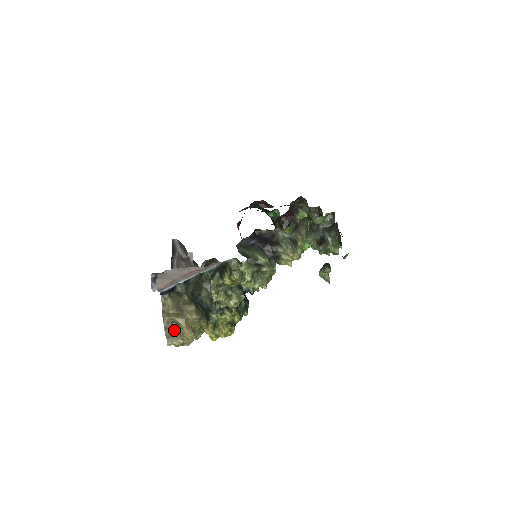
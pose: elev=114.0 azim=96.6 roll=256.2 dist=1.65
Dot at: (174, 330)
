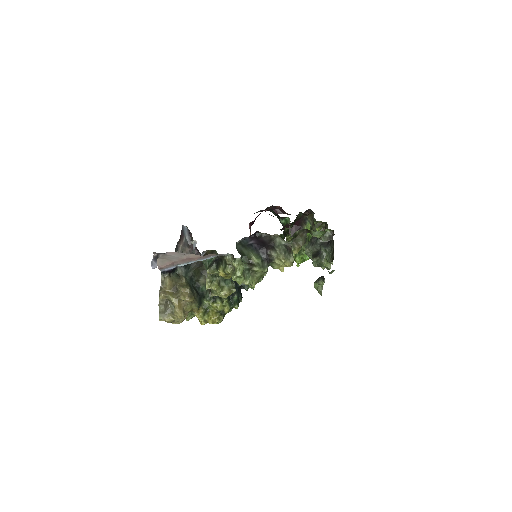
Dot at: (167, 307)
